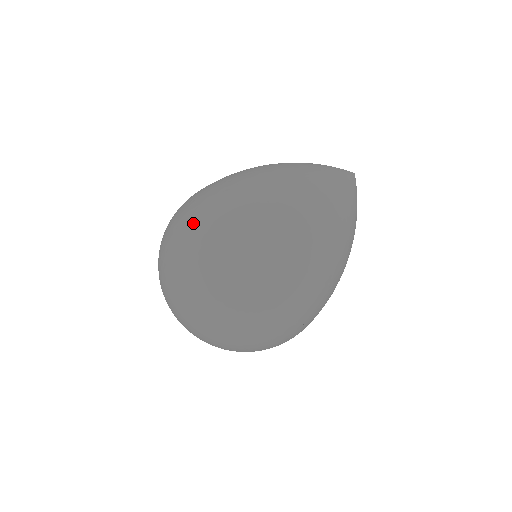
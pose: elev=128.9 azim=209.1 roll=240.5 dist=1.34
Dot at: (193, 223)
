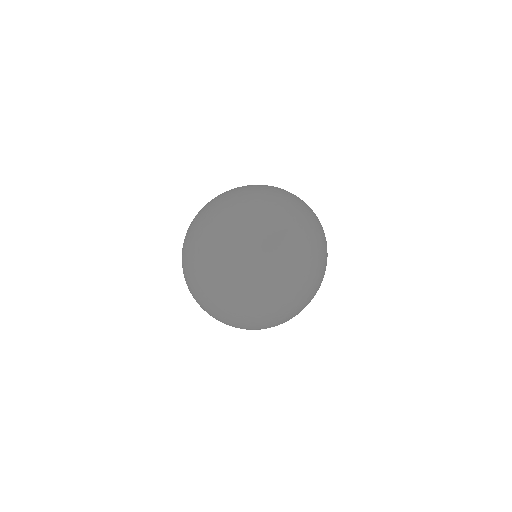
Dot at: (182, 266)
